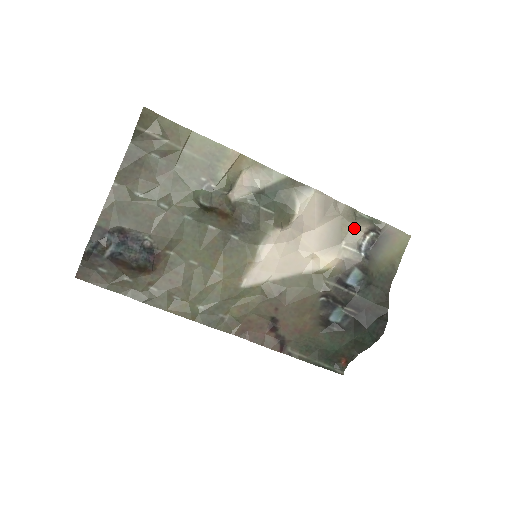
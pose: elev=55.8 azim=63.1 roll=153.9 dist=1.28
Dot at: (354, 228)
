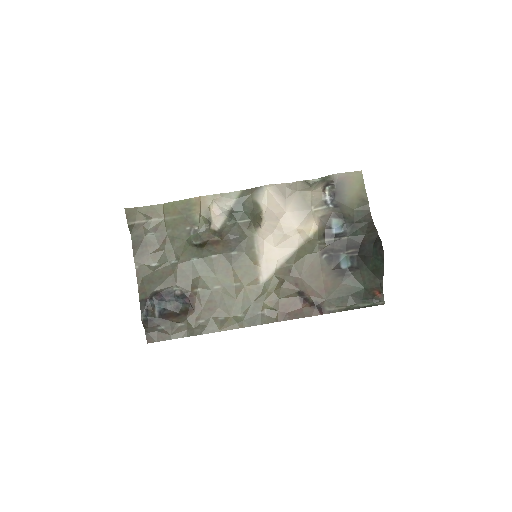
Dot at: (313, 193)
